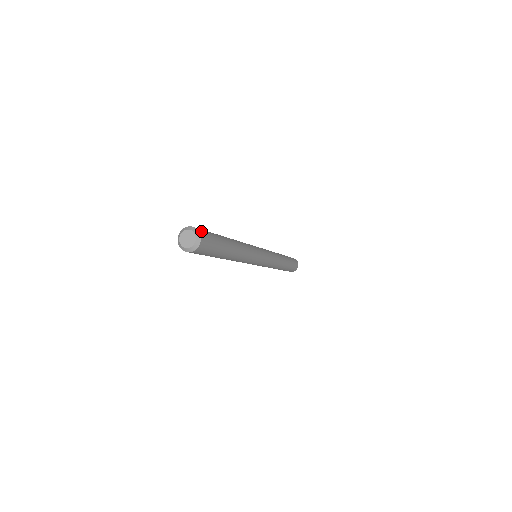
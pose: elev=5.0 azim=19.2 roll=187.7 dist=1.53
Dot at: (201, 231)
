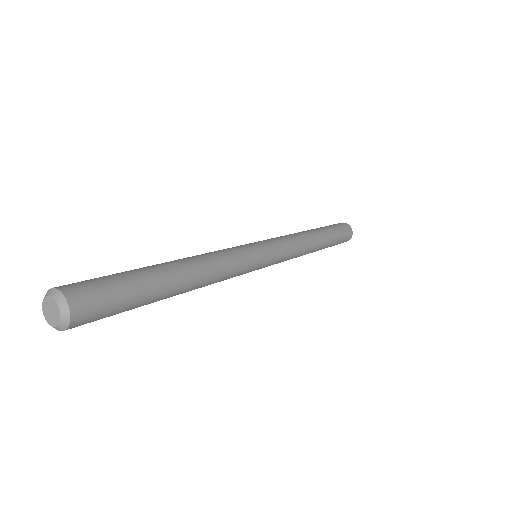
Dot at: (78, 299)
